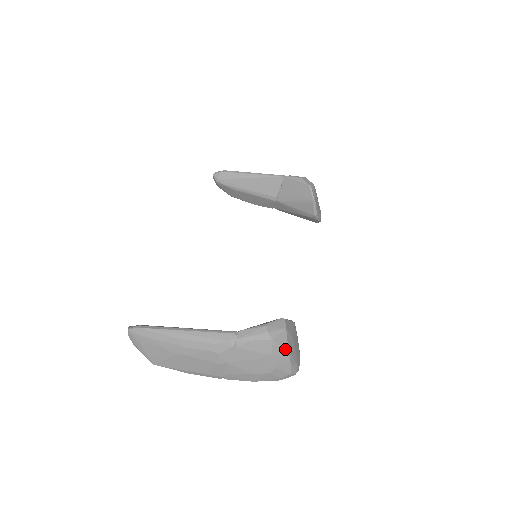
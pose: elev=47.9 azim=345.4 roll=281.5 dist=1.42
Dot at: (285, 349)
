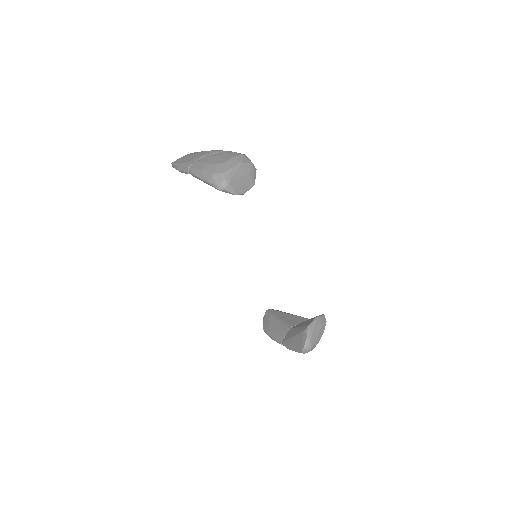
Dot at: (241, 162)
